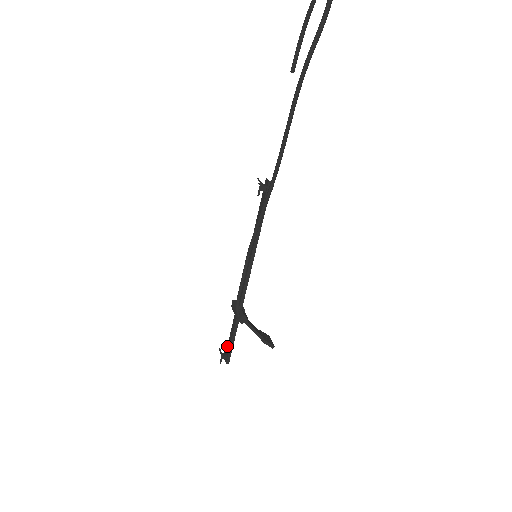
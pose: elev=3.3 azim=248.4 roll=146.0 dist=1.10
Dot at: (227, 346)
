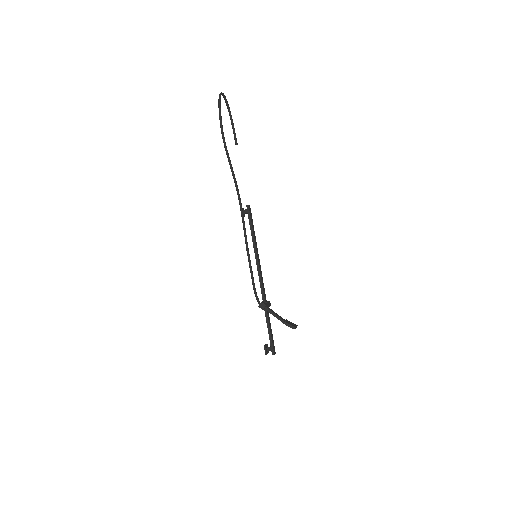
Dot at: (271, 340)
